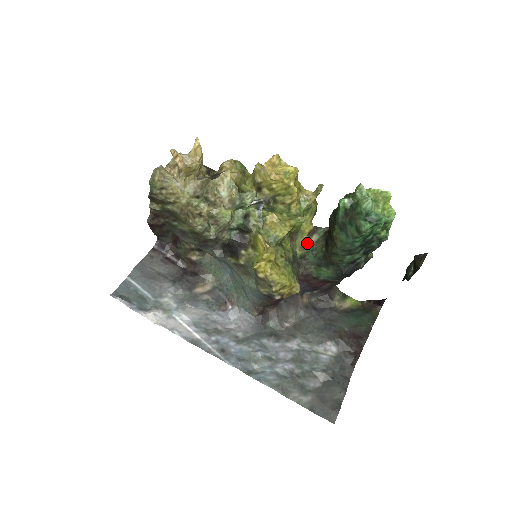
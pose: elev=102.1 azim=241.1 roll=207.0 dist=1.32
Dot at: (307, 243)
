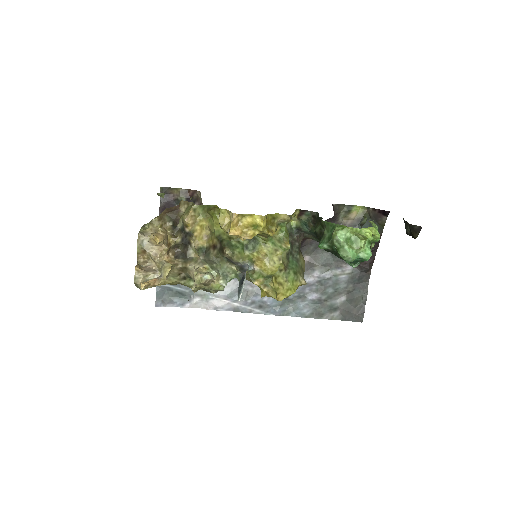
Dot at: (298, 218)
